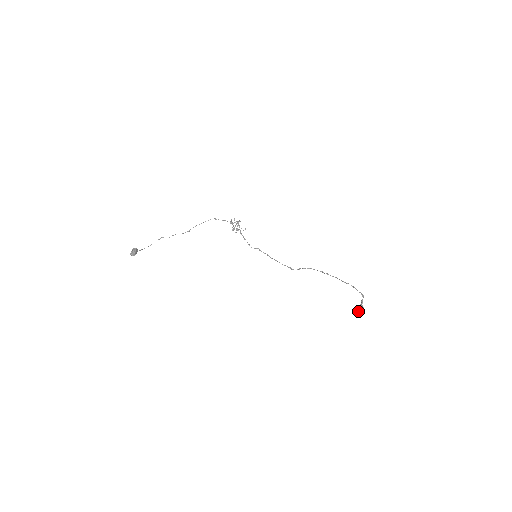
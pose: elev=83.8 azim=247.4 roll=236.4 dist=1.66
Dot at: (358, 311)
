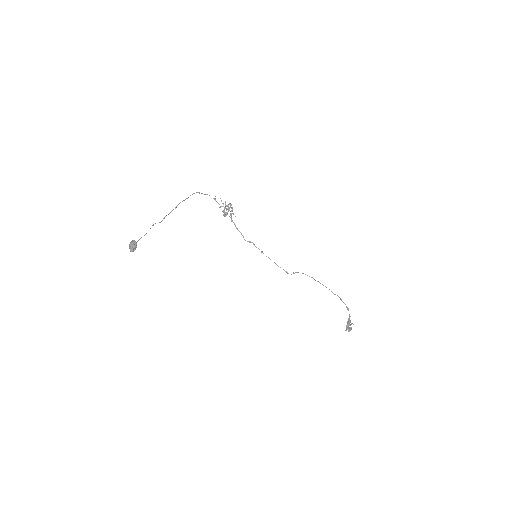
Dot at: (348, 326)
